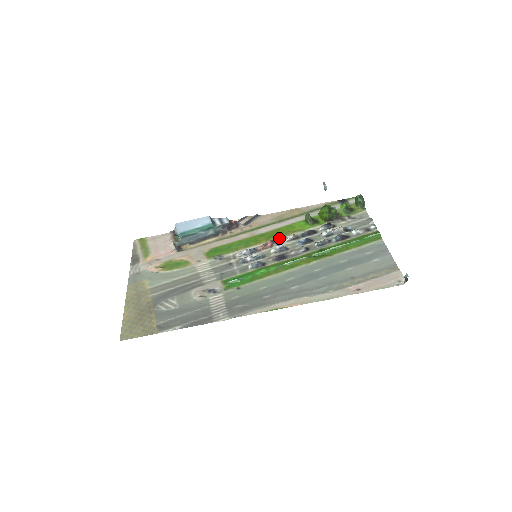
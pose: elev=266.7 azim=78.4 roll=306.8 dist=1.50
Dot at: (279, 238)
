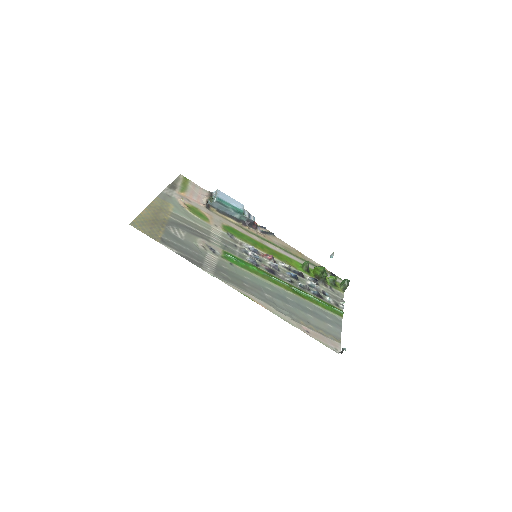
Dot at: (278, 259)
